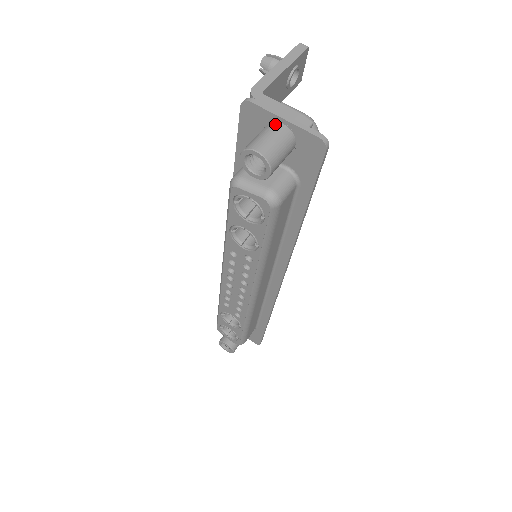
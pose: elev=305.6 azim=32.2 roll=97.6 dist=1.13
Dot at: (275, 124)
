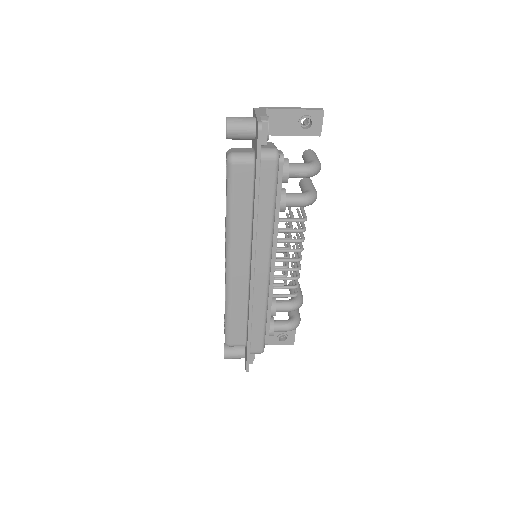
Dot at: (252, 117)
